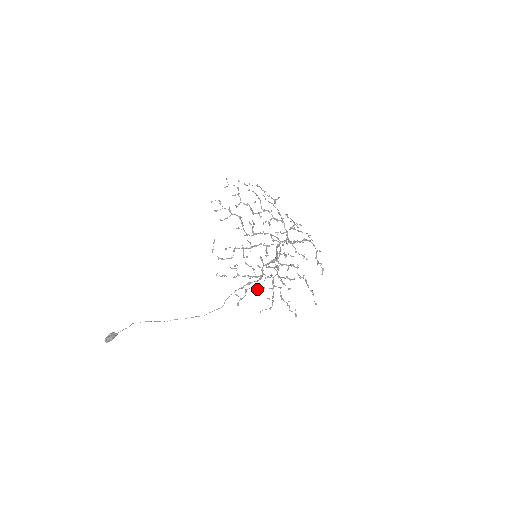
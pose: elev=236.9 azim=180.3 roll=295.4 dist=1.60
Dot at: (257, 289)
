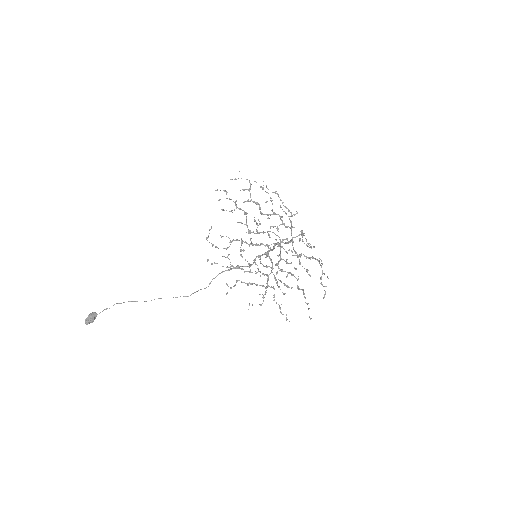
Dot at: (250, 284)
